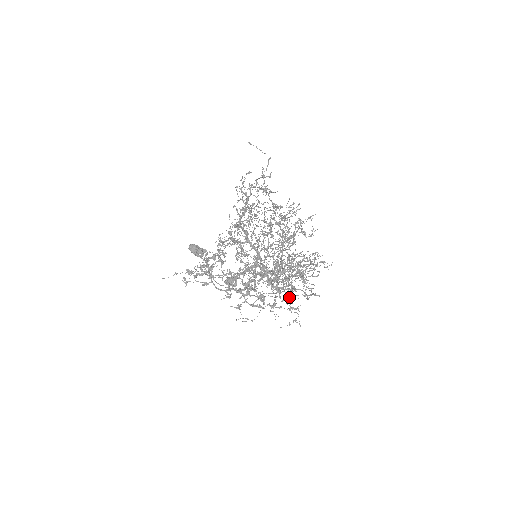
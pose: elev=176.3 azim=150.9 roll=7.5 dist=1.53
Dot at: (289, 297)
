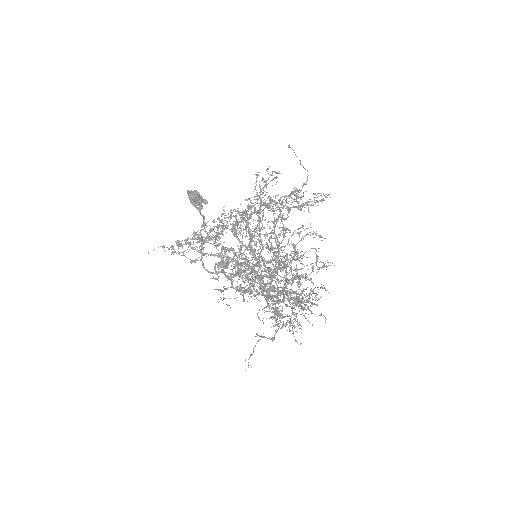
Dot at: (278, 300)
